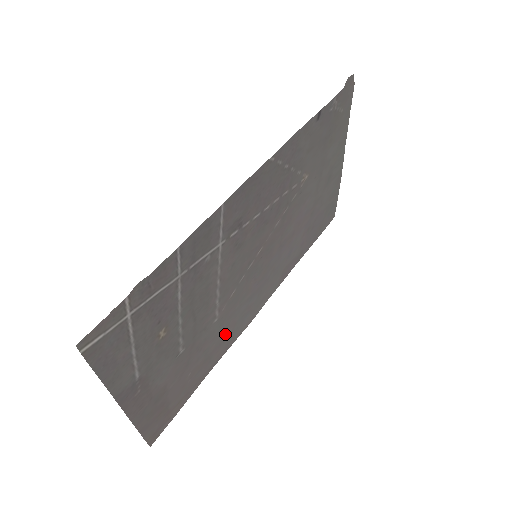
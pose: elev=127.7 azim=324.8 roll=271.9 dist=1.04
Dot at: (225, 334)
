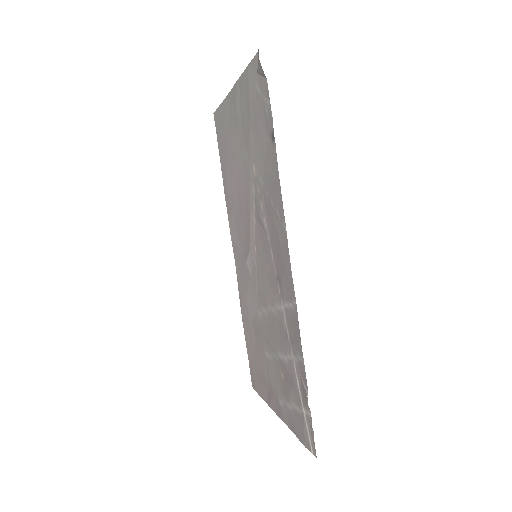
Dot at: (245, 300)
